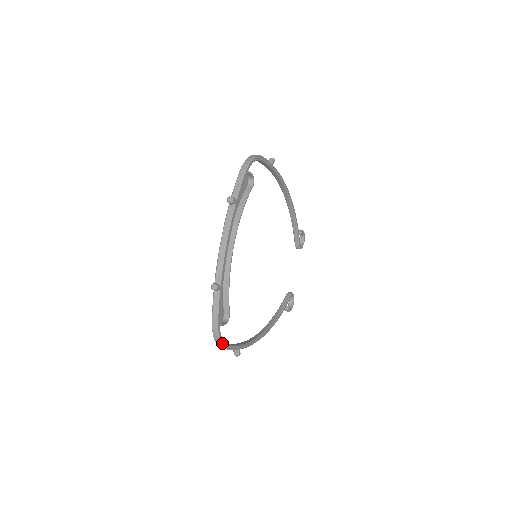
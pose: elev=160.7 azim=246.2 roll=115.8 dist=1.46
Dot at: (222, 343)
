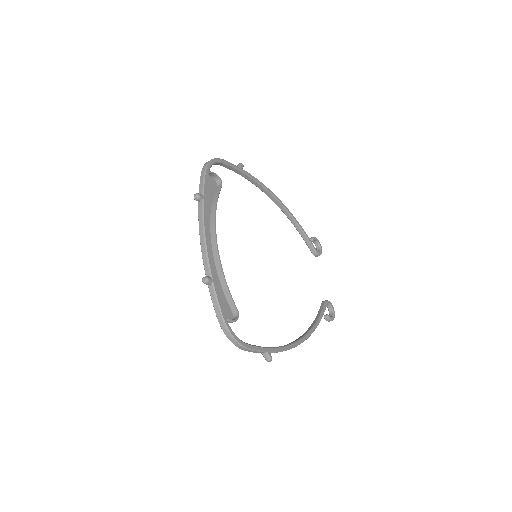
Dot at: (238, 341)
